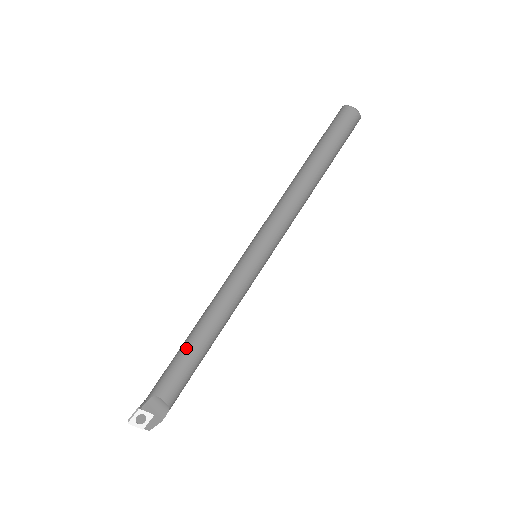
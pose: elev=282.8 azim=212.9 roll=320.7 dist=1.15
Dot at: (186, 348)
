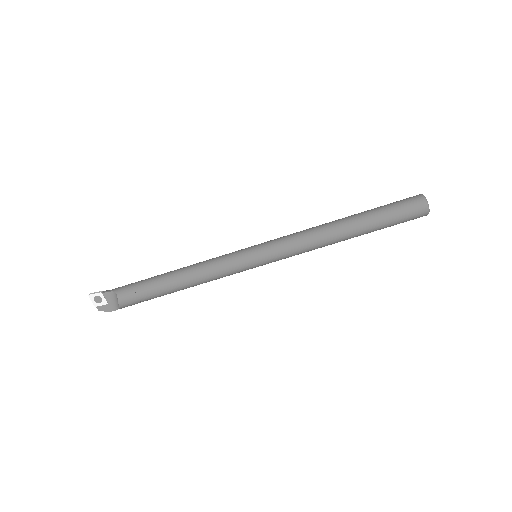
Dot at: (158, 279)
